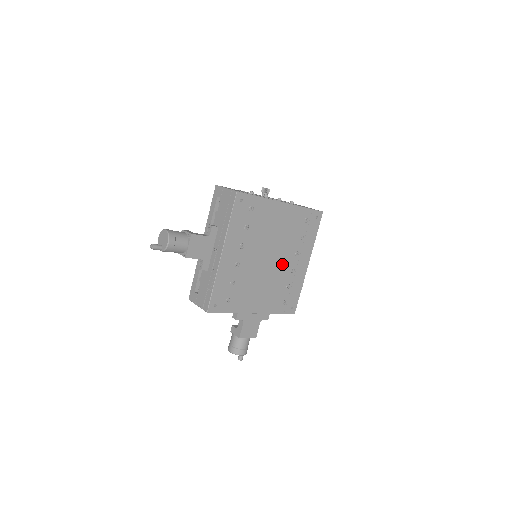
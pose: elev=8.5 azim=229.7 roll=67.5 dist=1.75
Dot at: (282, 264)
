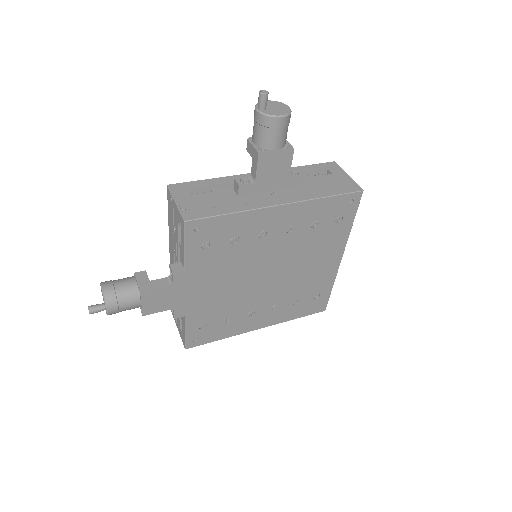
Dot at: (261, 296)
